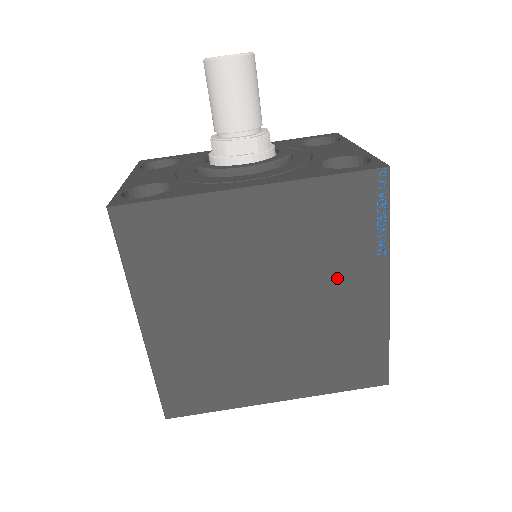
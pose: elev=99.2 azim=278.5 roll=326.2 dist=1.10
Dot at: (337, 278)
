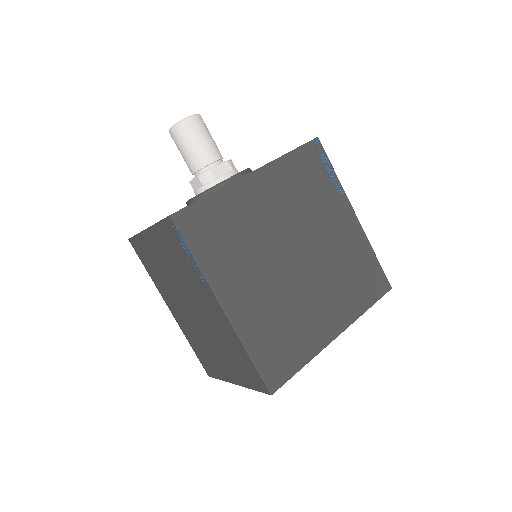
Dot at: (326, 218)
